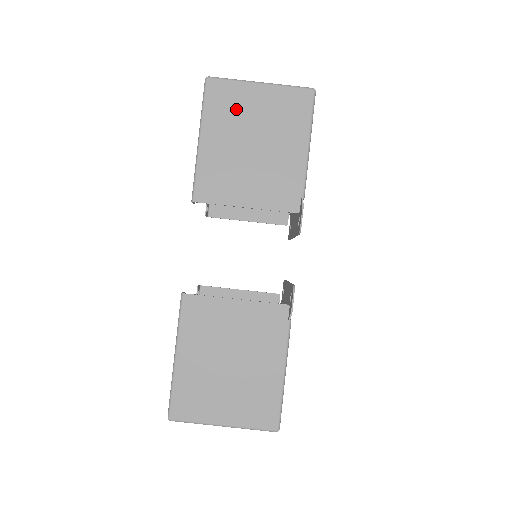
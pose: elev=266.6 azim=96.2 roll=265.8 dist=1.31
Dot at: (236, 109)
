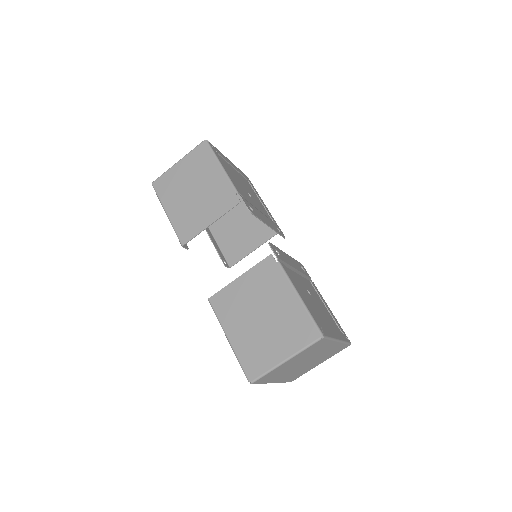
Dot at: (174, 184)
